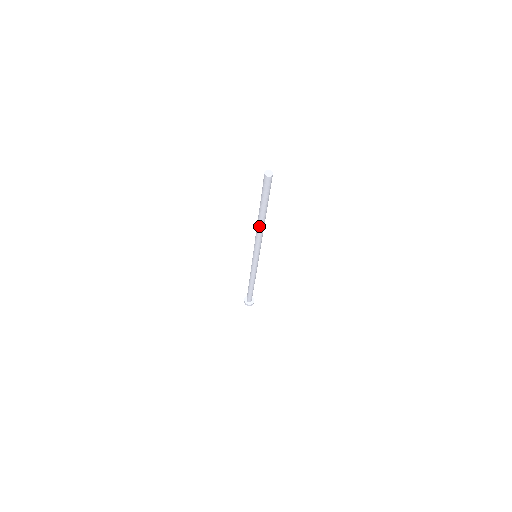
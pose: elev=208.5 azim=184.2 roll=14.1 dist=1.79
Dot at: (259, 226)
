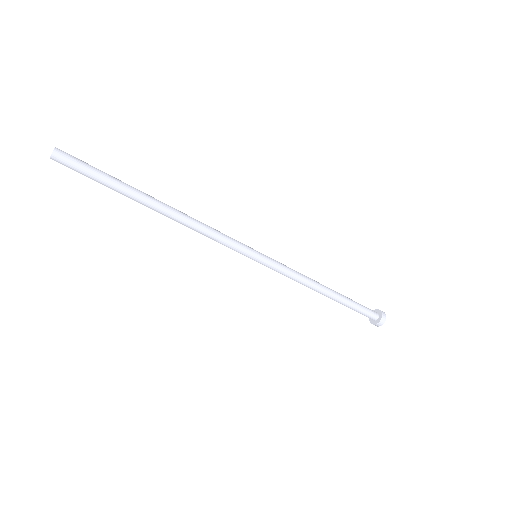
Dot at: (170, 218)
